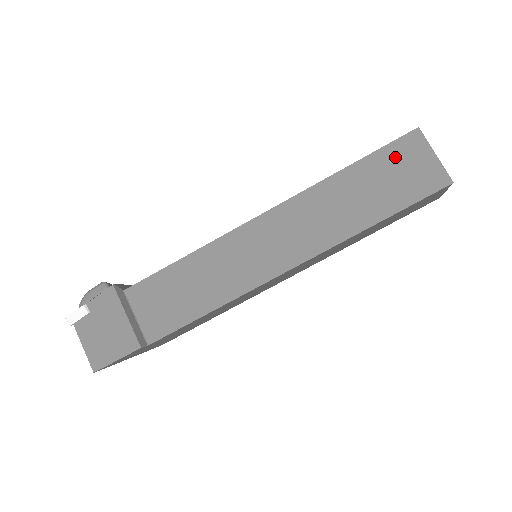
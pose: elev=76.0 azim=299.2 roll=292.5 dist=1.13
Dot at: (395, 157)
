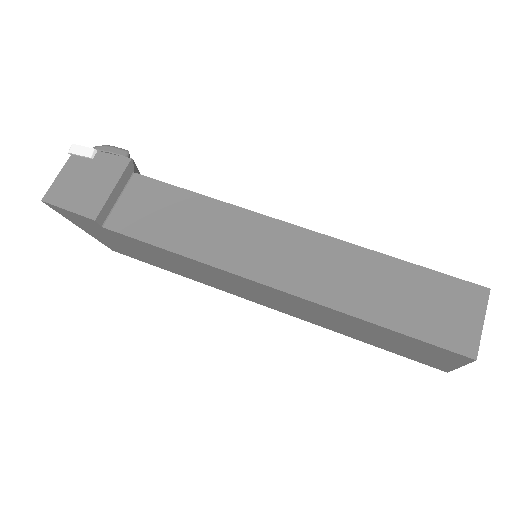
Dot at: (447, 291)
